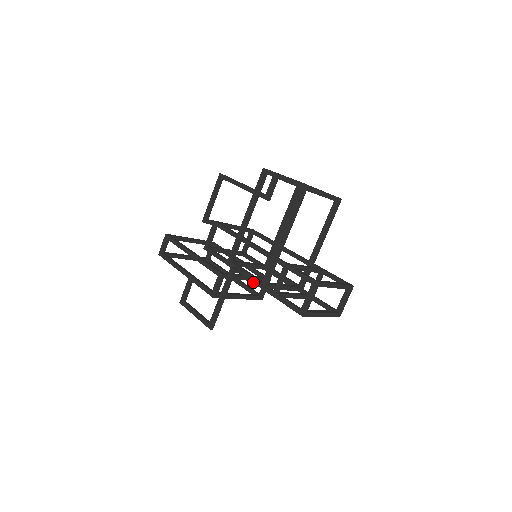
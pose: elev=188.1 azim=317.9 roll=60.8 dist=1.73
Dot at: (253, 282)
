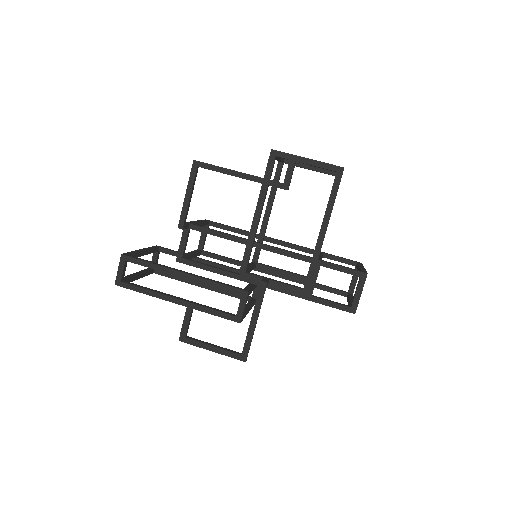
Dot at: (274, 289)
